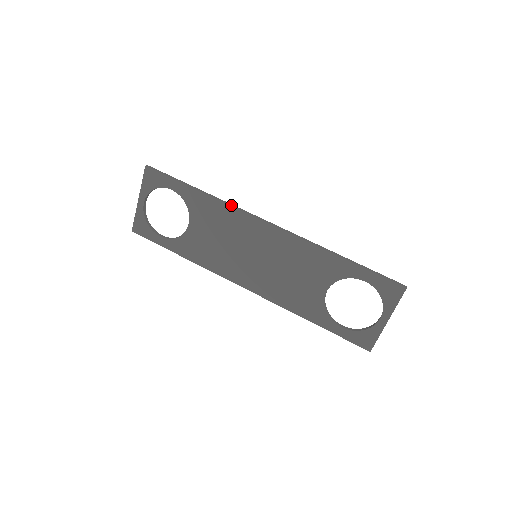
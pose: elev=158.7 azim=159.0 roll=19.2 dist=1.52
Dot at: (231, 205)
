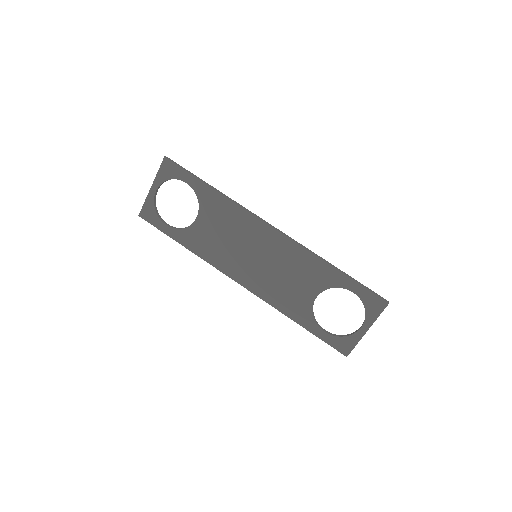
Dot at: (241, 206)
